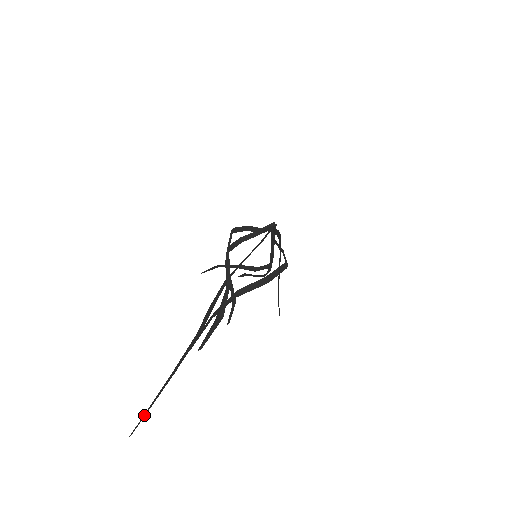
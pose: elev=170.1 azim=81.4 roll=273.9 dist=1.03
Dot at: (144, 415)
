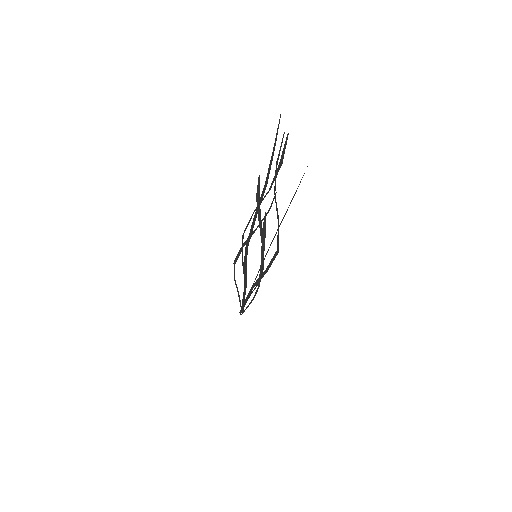
Dot at: occluded
